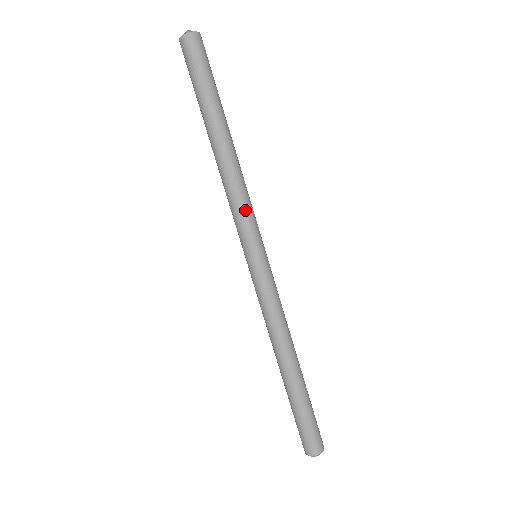
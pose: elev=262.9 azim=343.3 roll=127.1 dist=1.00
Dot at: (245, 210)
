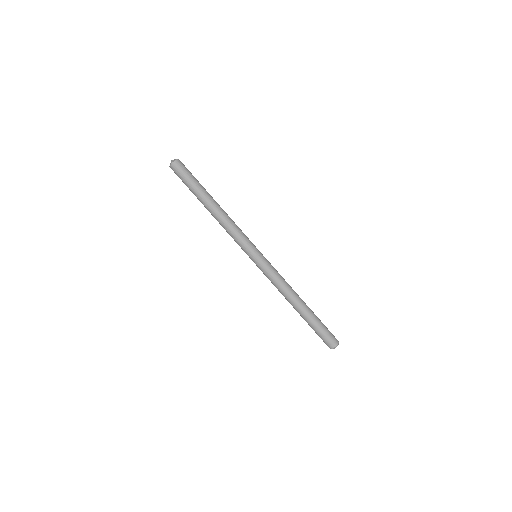
Dot at: occluded
